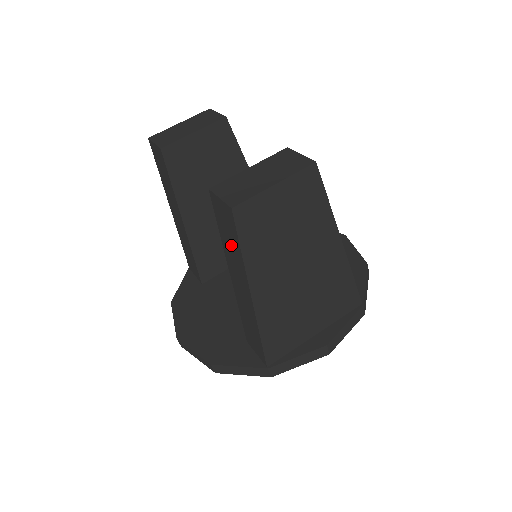
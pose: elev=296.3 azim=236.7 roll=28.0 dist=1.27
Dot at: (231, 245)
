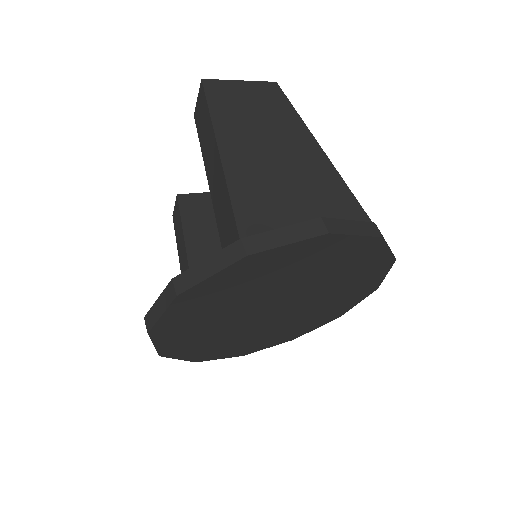
Dot at: (205, 128)
